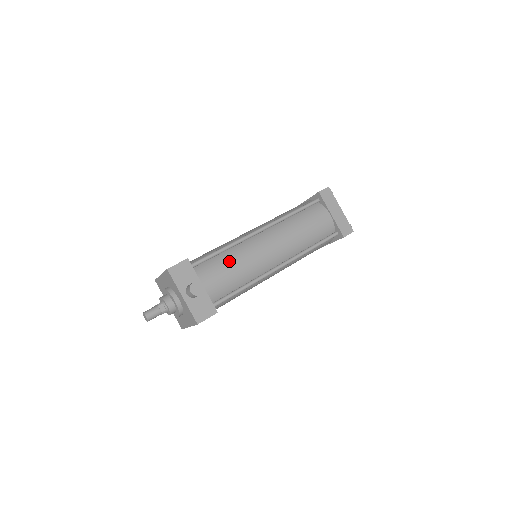
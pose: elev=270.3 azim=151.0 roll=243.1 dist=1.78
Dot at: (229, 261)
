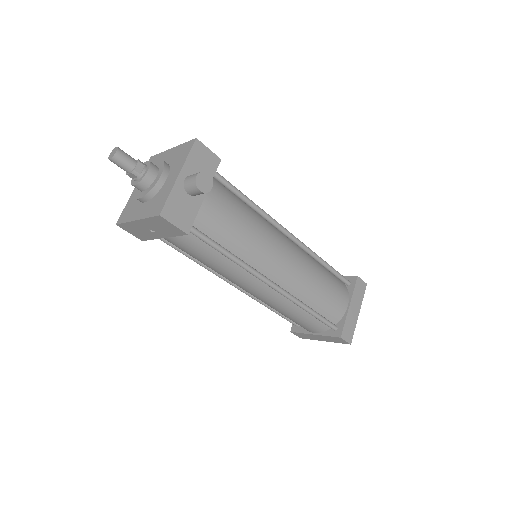
Dot at: (245, 215)
